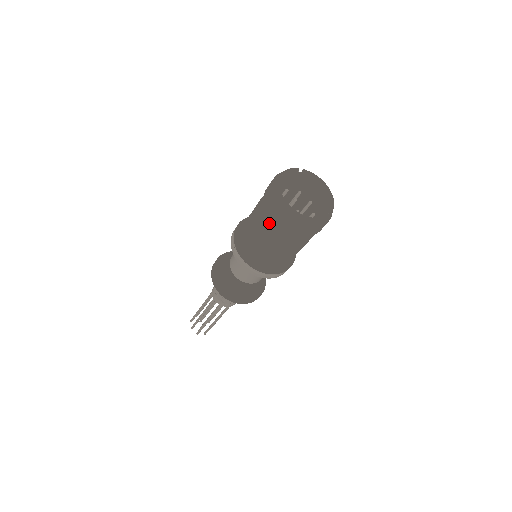
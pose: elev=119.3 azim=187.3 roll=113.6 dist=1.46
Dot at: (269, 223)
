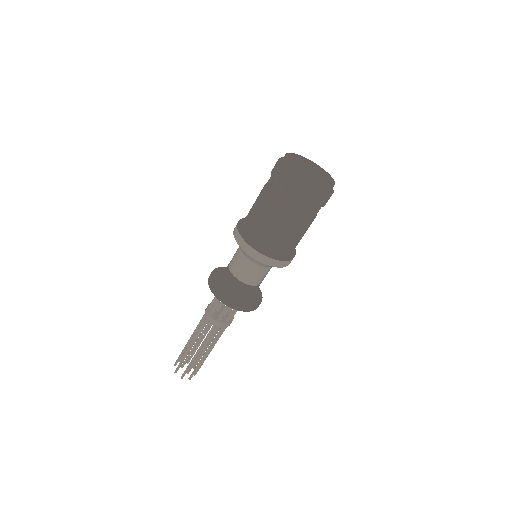
Dot at: (297, 208)
